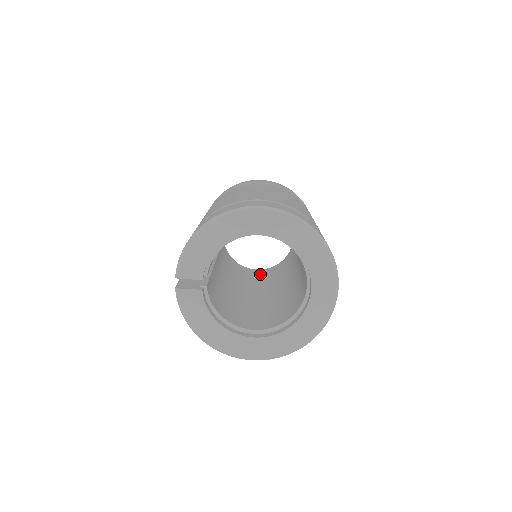
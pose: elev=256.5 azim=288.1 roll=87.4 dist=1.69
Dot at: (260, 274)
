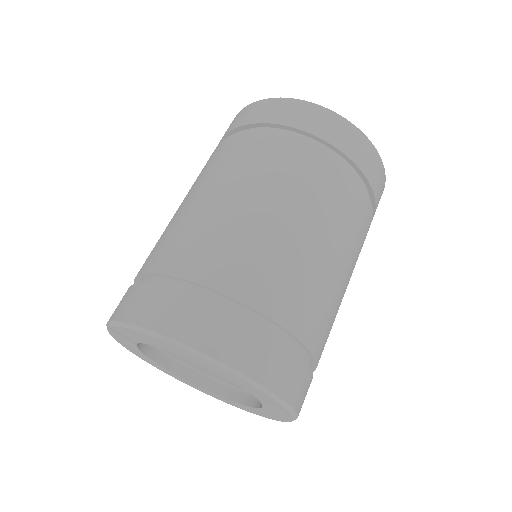
Dot at: occluded
